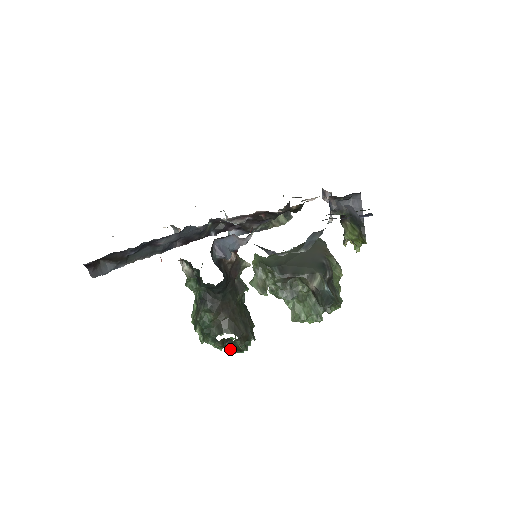
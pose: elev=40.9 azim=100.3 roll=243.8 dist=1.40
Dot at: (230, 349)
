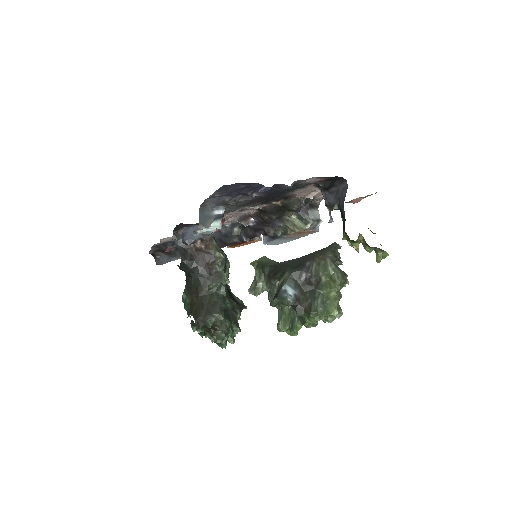
Dot at: occluded
